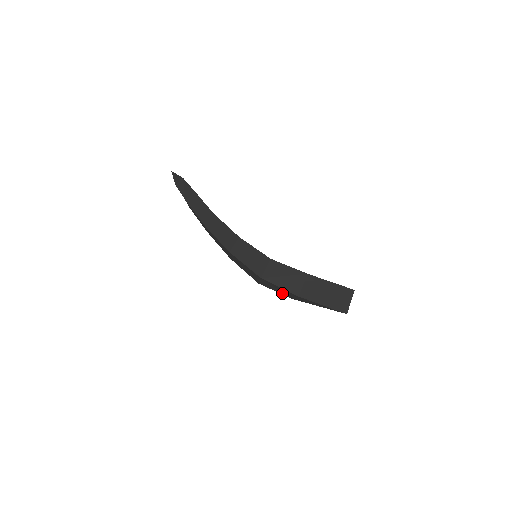
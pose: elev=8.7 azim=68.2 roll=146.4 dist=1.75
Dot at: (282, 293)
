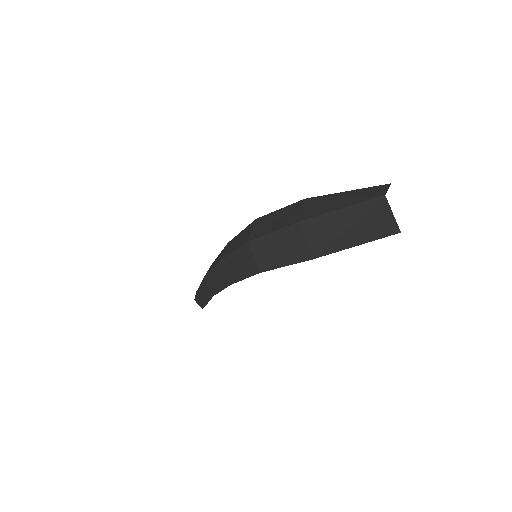
Dot at: (293, 259)
